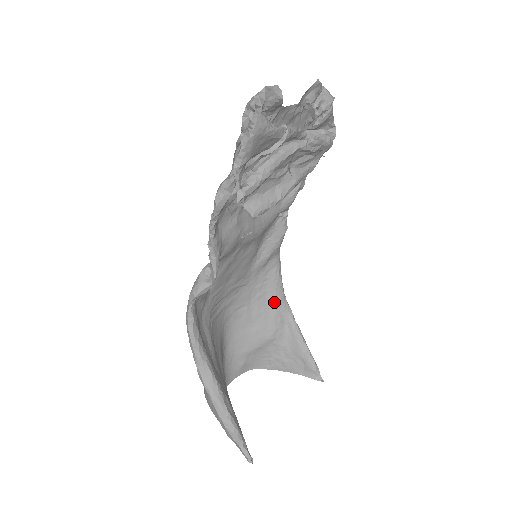
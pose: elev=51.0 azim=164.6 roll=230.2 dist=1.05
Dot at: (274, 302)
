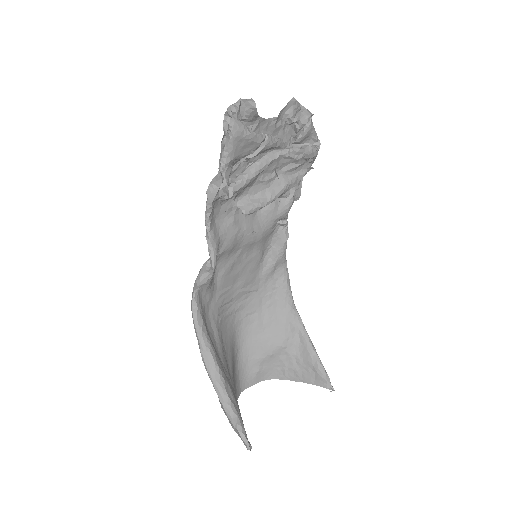
Dot at: (284, 310)
